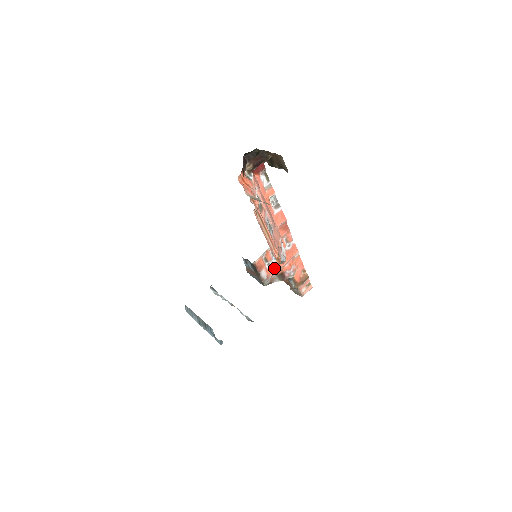
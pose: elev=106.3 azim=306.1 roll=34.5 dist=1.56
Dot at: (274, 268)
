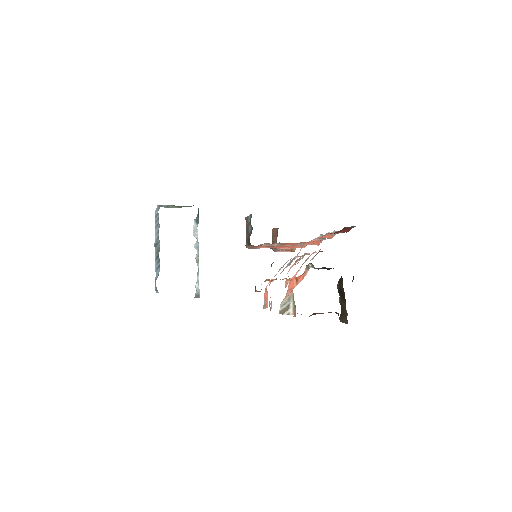
Dot at: (268, 246)
